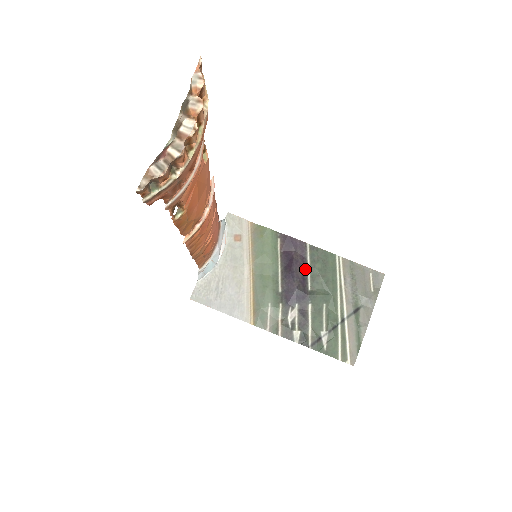
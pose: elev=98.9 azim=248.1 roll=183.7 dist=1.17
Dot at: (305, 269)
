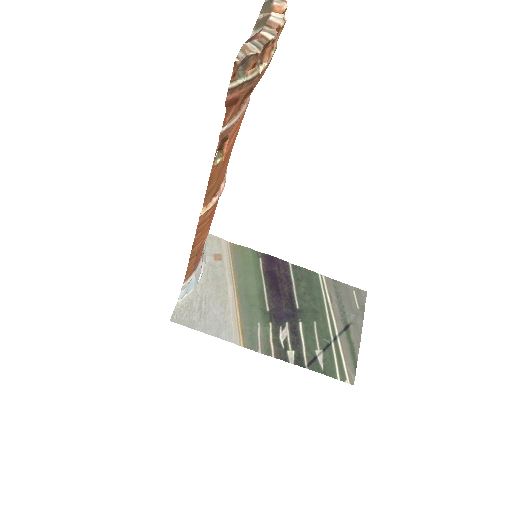
Dot at: (291, 287)
